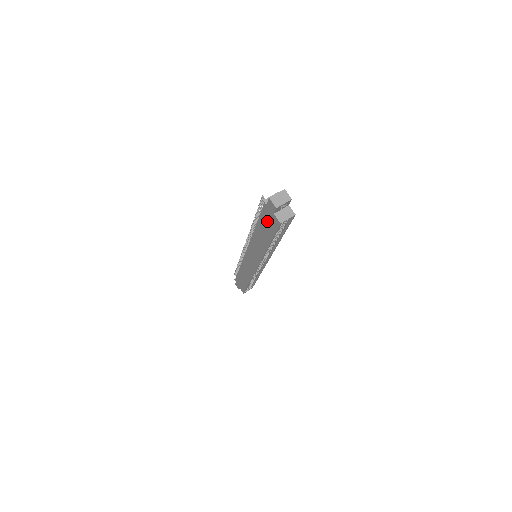
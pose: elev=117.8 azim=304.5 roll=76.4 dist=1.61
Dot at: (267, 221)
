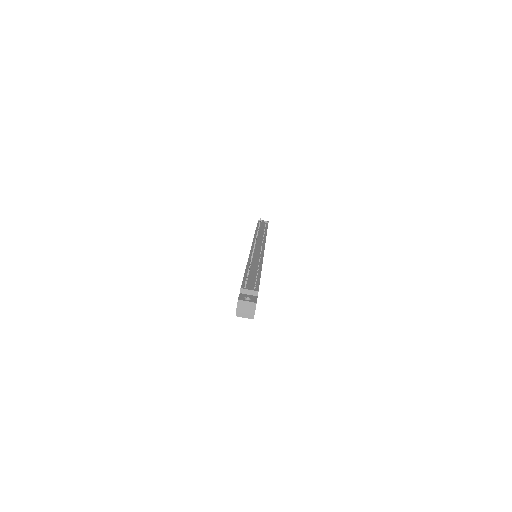
Dot at: occluded
